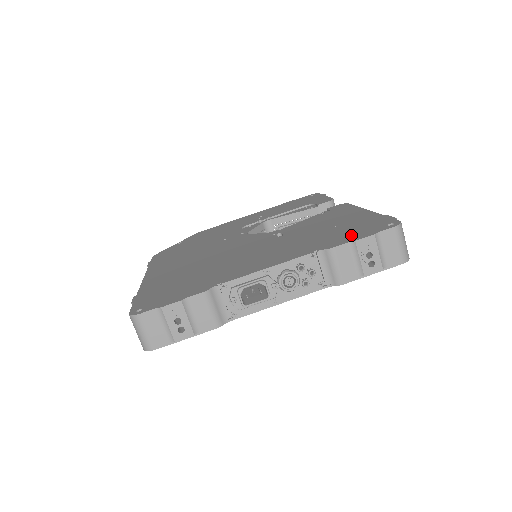
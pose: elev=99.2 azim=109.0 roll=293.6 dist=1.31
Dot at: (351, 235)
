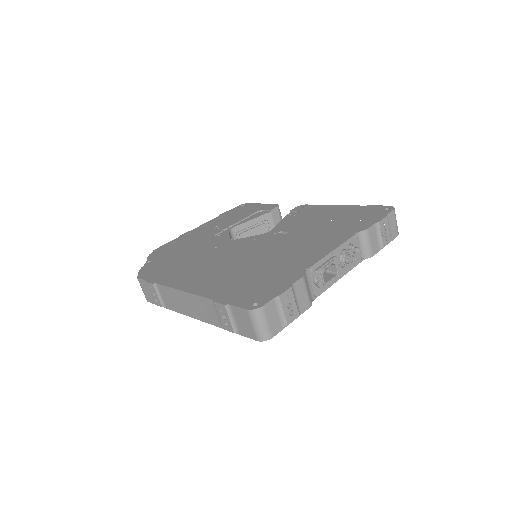
Dot at: (366, 220)
